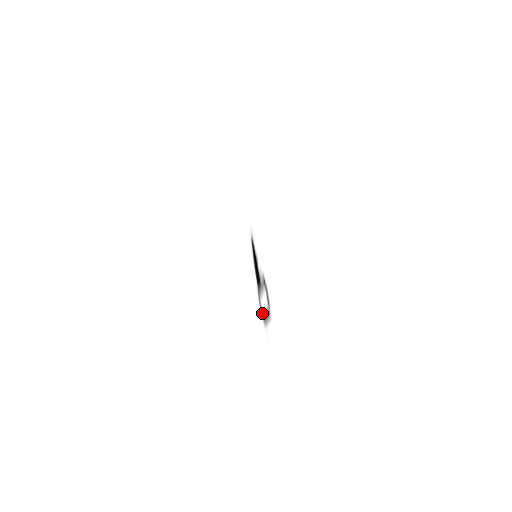
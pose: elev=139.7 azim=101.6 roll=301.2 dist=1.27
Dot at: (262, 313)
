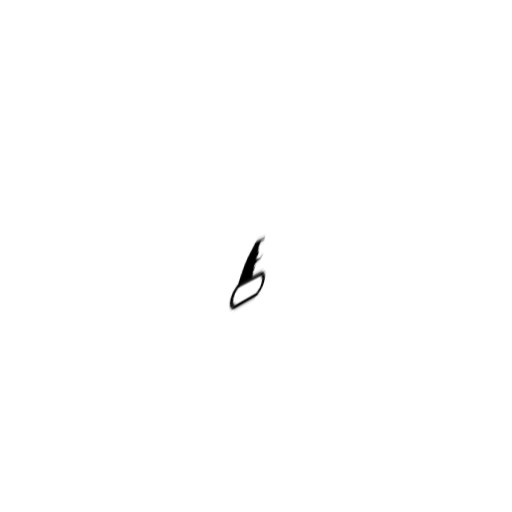
Dot at: (258, 289)
